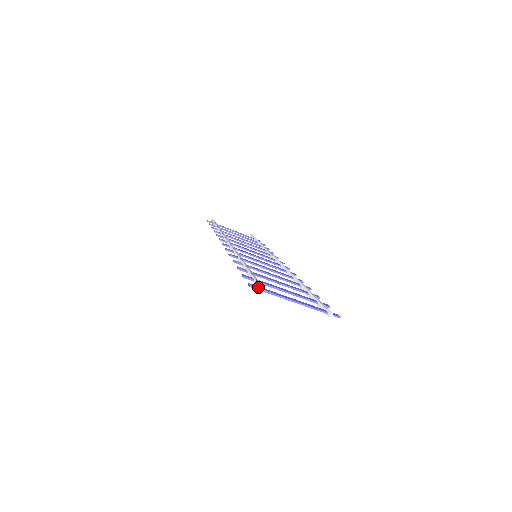
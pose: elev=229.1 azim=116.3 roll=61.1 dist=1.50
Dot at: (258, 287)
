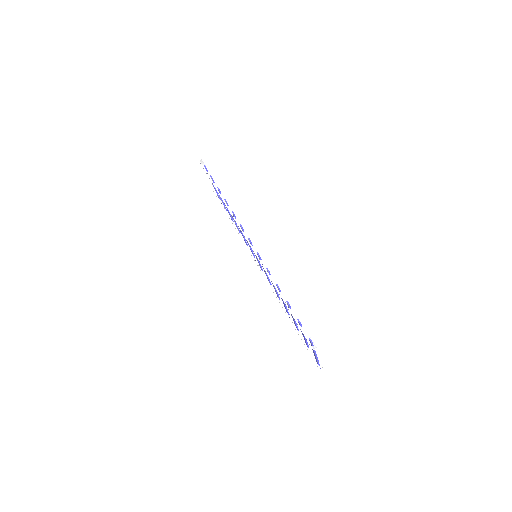
Dot at: (313, 343)
